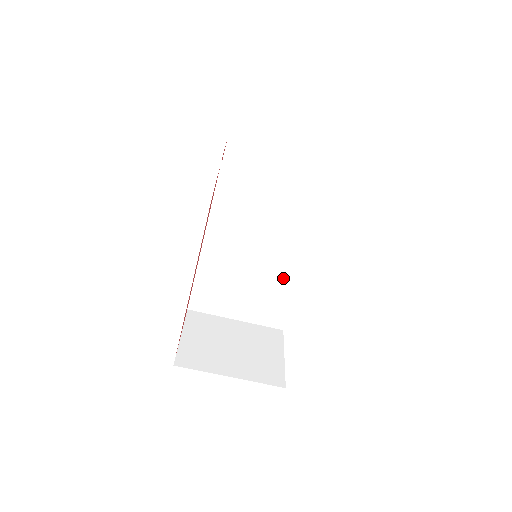
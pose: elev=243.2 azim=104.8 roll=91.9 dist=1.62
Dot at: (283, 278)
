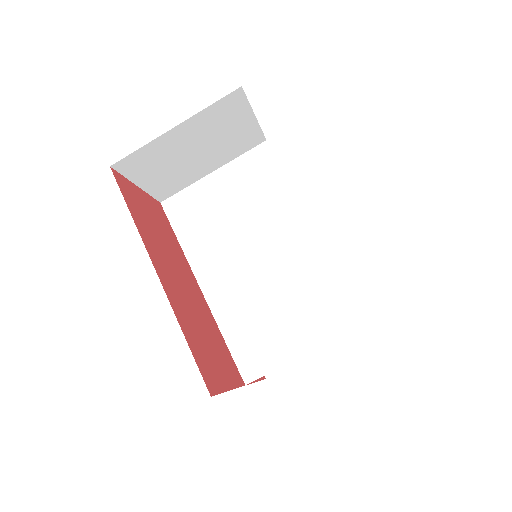
Dot at: (304, 257)
